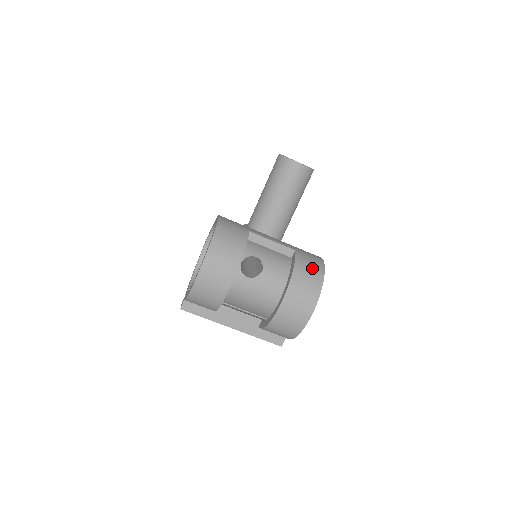
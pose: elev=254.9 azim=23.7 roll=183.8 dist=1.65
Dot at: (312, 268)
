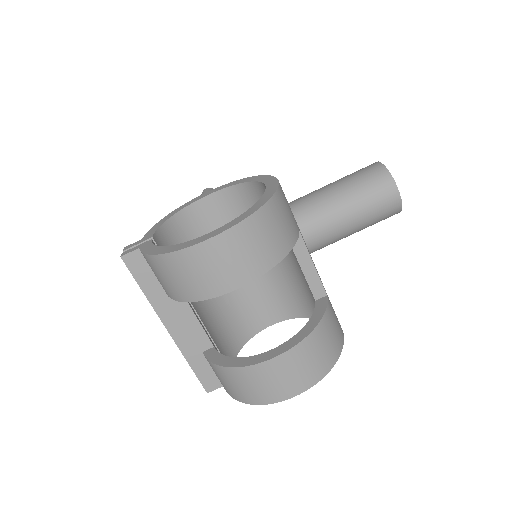
Dot at: (335, 335)
